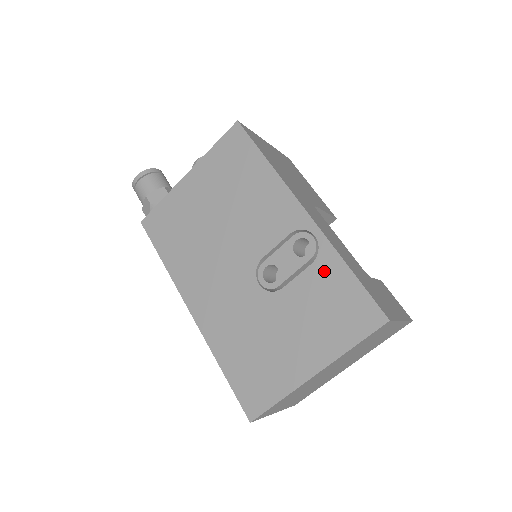
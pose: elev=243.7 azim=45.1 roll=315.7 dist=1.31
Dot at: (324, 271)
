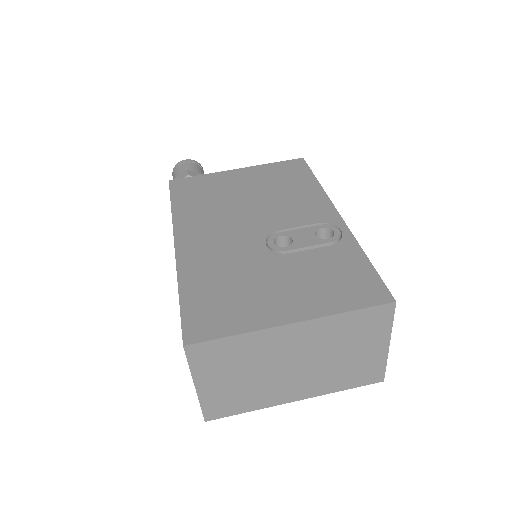
Dot at: (340, 253)
